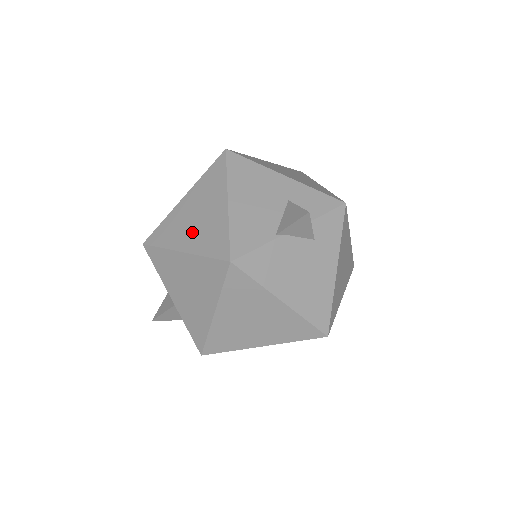
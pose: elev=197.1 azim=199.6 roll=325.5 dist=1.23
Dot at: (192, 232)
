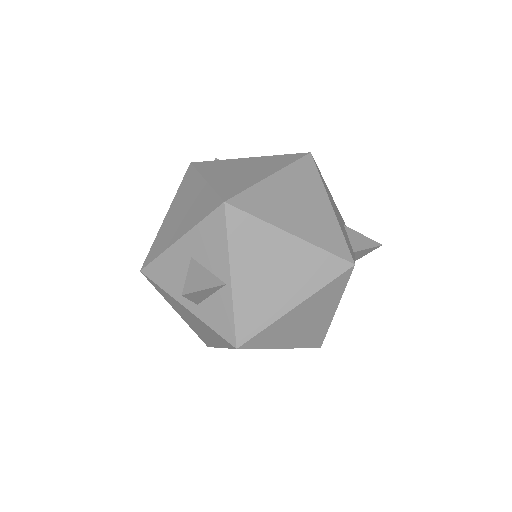
Dot at: (299, 218)
